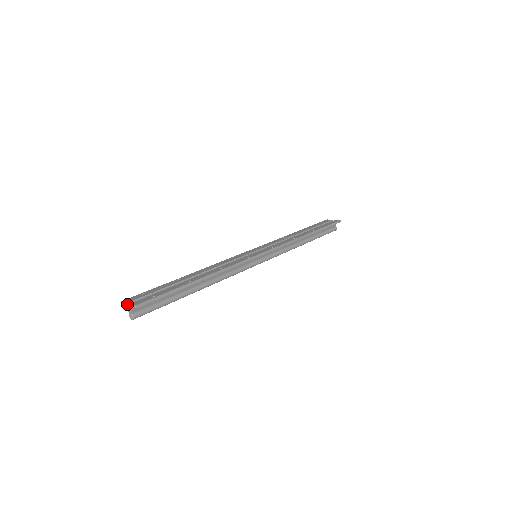
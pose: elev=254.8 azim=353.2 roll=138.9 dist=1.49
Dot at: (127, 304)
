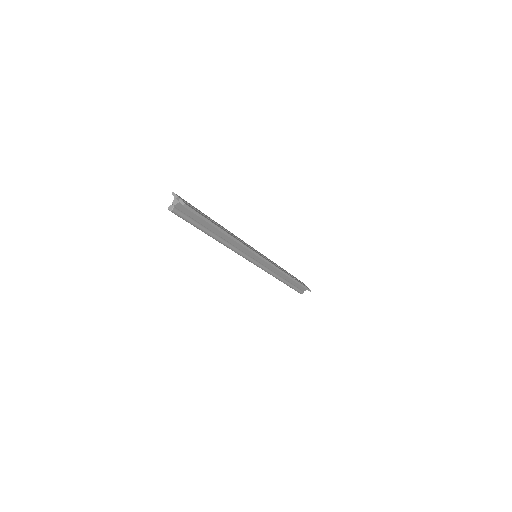
Dot at: (177, 197)
